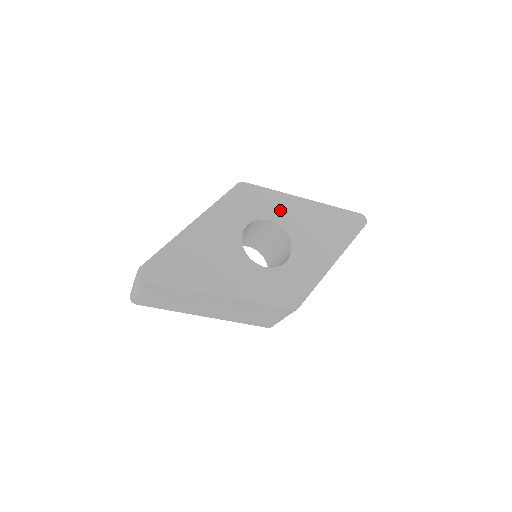
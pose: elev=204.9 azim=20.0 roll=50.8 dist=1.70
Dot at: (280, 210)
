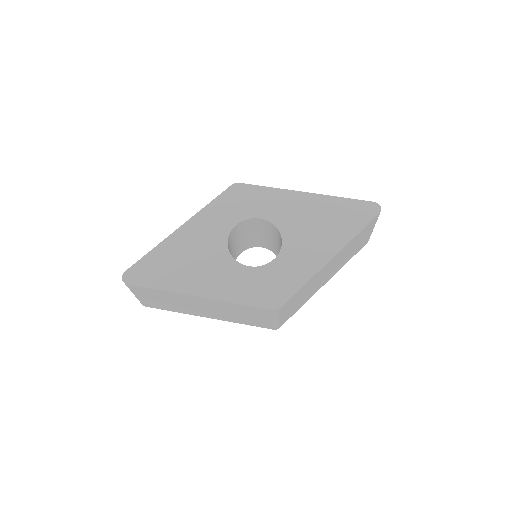
Dot at: (274, 207)
